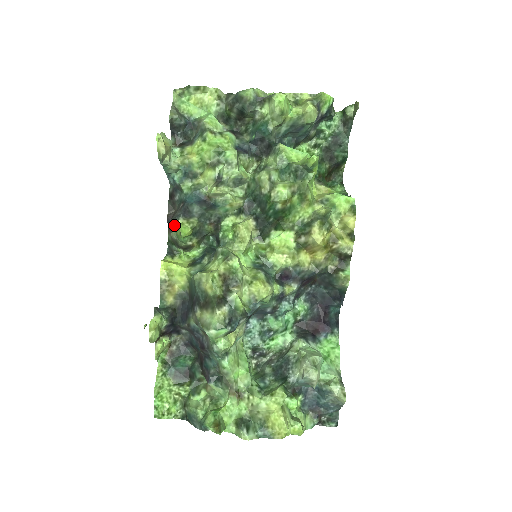
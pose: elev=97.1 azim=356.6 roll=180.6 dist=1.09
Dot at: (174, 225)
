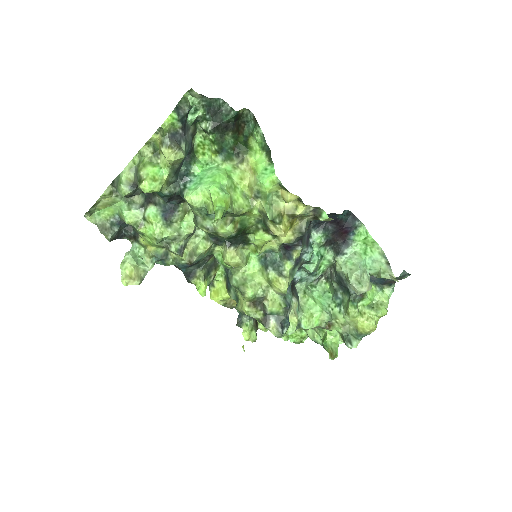
Dot at: (192, 283)
